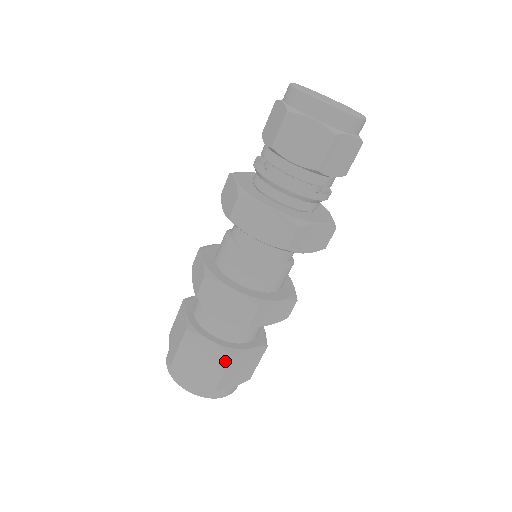
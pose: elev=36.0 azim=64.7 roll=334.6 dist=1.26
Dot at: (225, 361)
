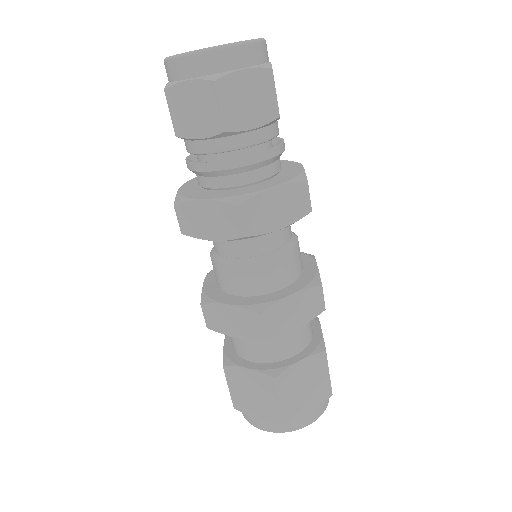
Dot at: (273, 386)
